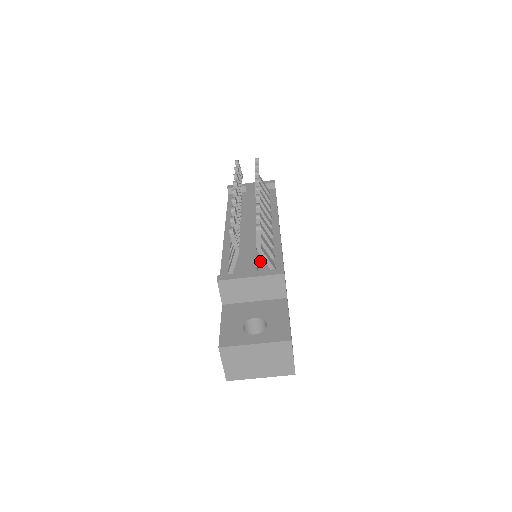
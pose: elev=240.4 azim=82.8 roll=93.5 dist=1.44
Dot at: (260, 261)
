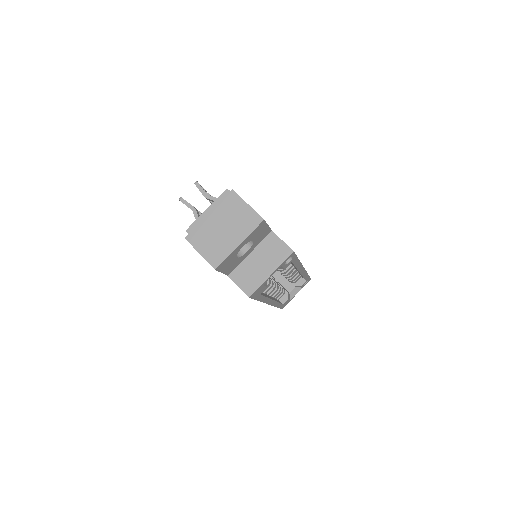
Dot at: occluded
